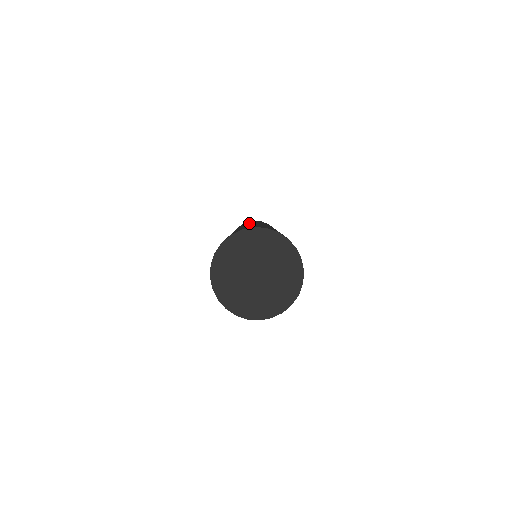
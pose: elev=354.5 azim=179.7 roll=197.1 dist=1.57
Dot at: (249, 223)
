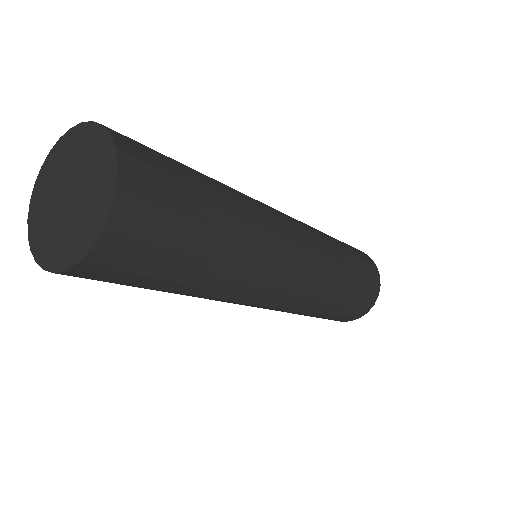
Dot at: occluded
